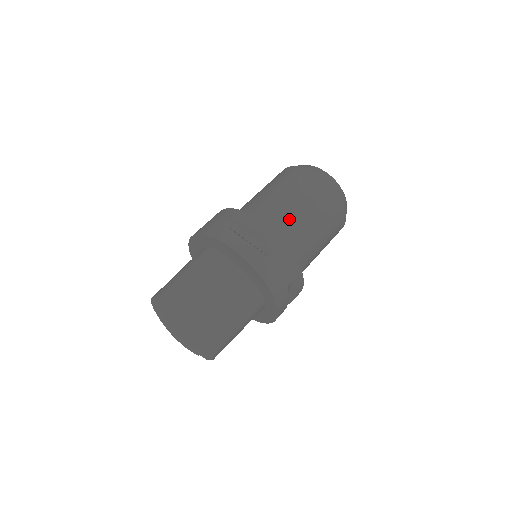
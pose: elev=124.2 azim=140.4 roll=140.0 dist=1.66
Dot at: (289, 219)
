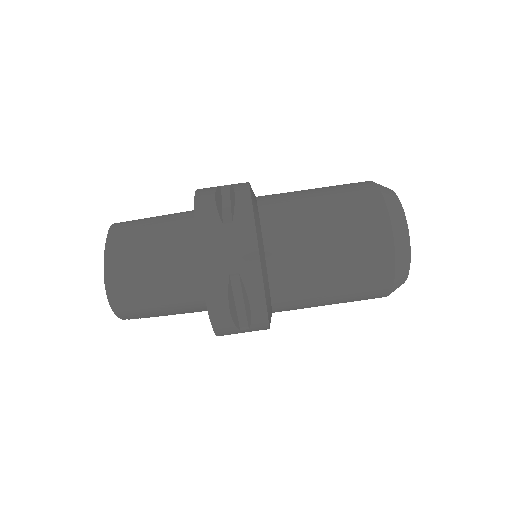
Dot at: (293, 211)
